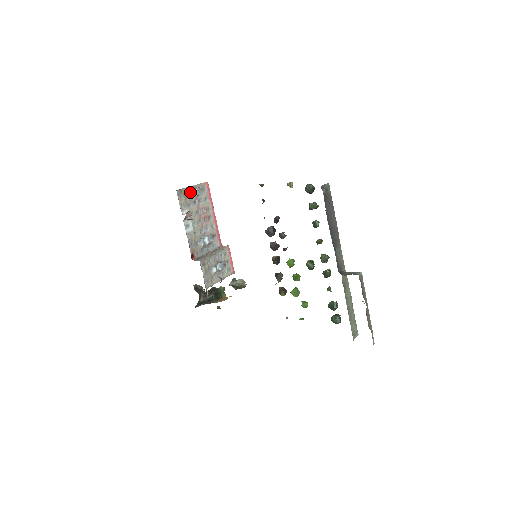
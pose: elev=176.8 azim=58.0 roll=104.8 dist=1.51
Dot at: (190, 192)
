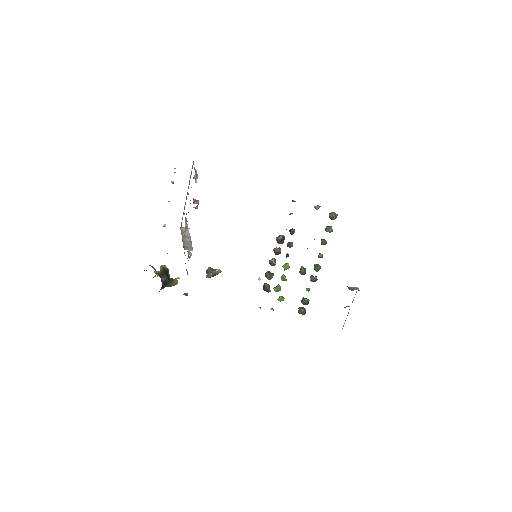
Dot at: (197, 177)
